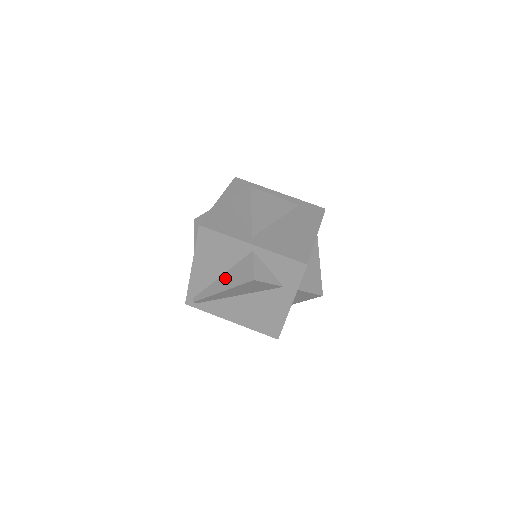
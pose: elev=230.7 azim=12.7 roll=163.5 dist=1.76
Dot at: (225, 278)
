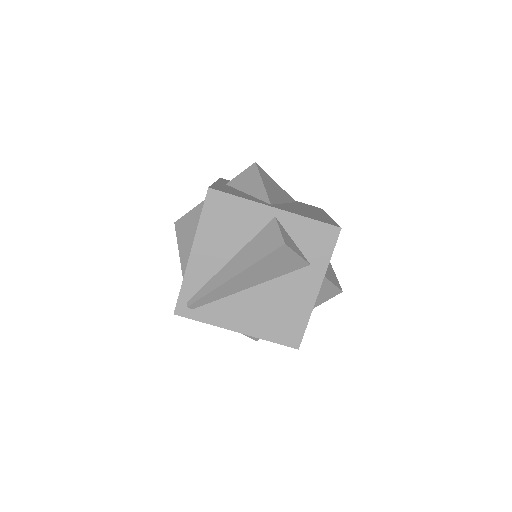
Dot at: (237, 260)
